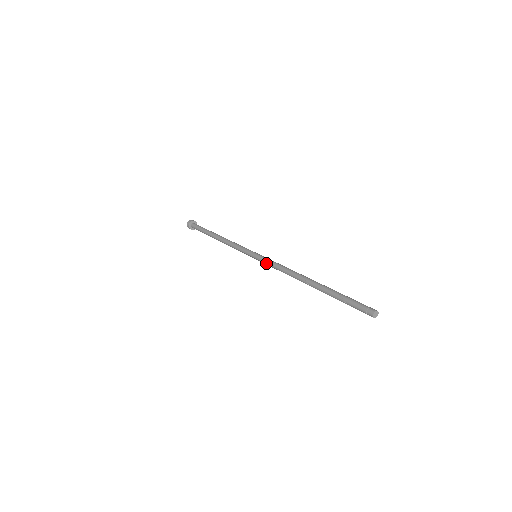
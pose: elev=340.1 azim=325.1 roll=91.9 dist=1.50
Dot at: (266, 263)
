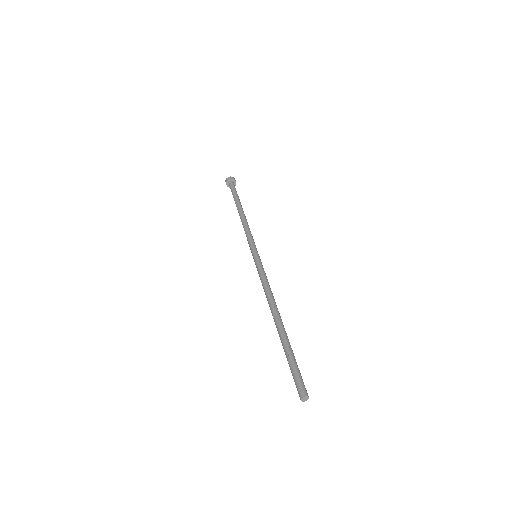
Dot at: (258, 272)
